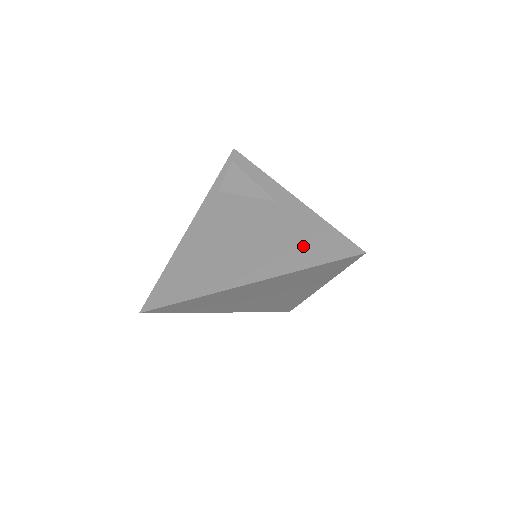
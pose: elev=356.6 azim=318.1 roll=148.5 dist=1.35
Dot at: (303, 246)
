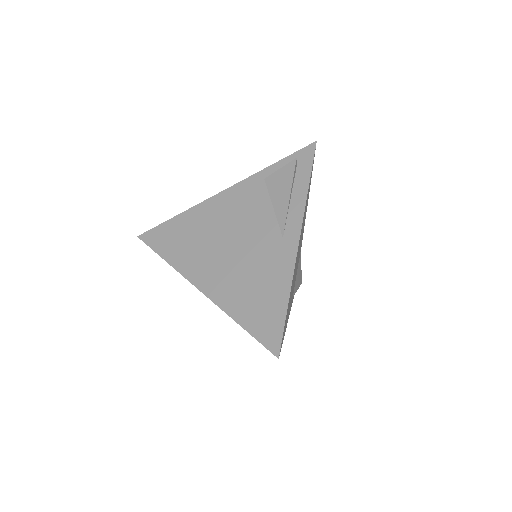
Dot at: (254, 302)
